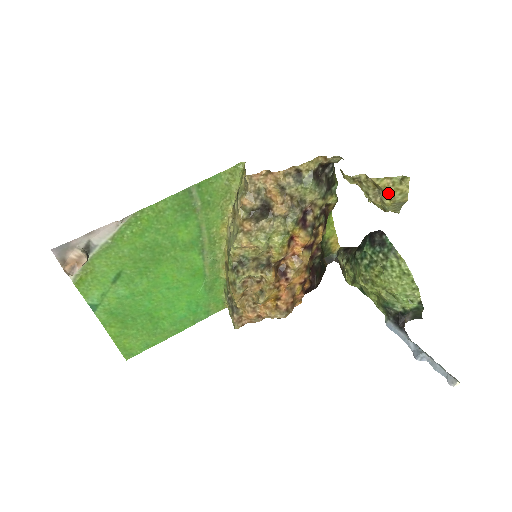
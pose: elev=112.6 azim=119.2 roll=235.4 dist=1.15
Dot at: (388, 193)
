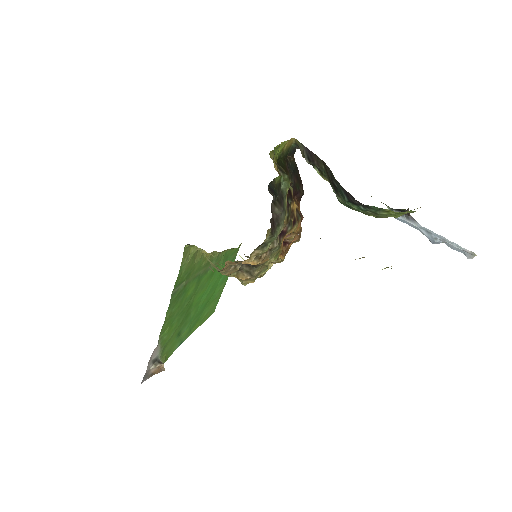
Dot at: occluded
